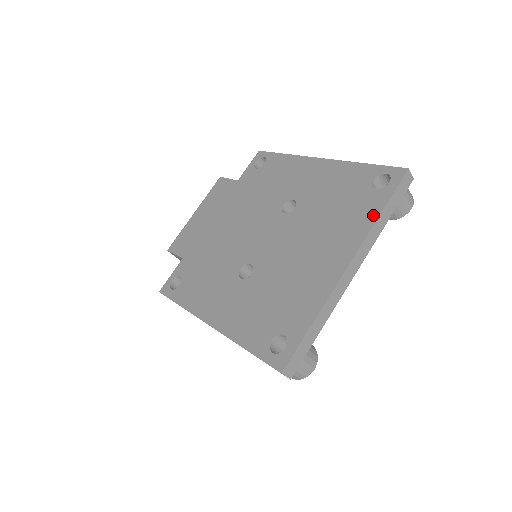
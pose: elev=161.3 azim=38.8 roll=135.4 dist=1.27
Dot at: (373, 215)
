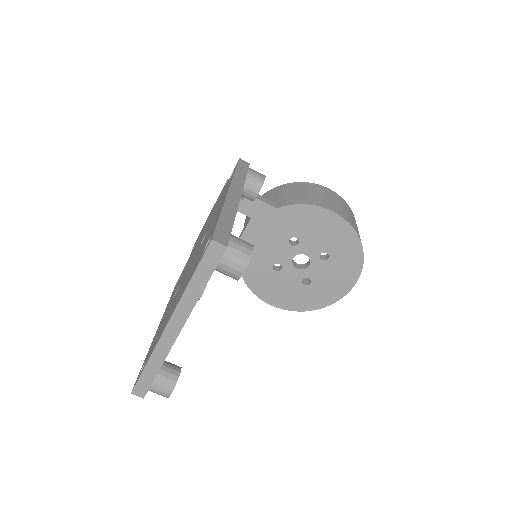
Dot at: (188, 282)
